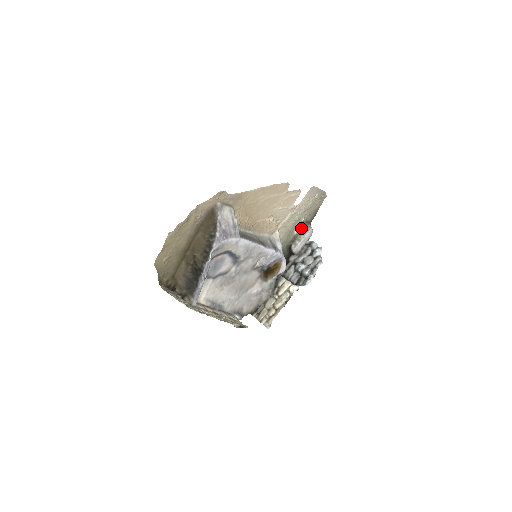
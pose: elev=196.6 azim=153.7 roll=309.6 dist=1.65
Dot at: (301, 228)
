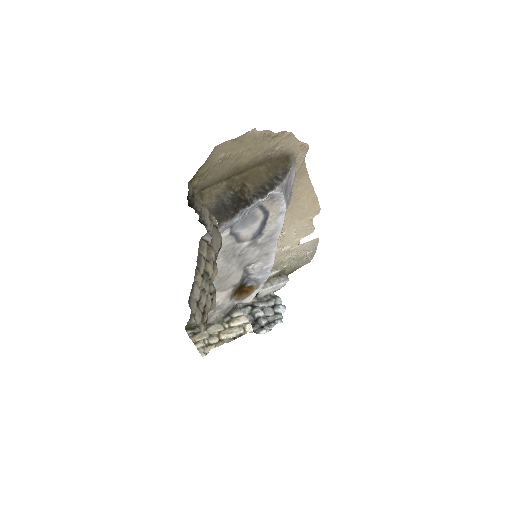
Dot at: (278, 274)
